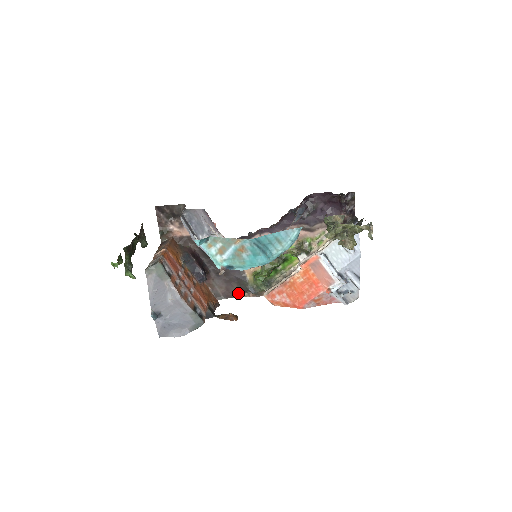
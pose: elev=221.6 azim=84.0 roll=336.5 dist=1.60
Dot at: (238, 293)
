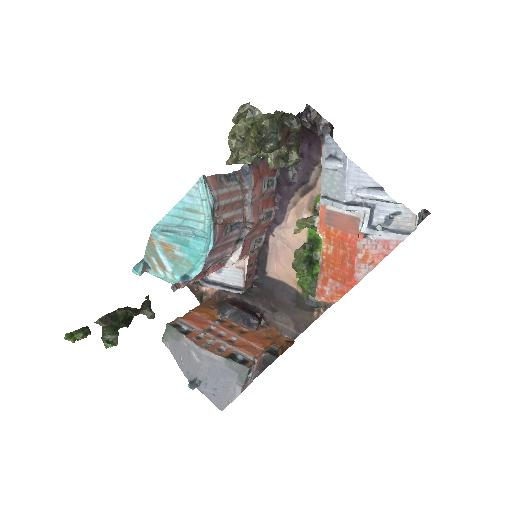
Dot at: (308, 318)
